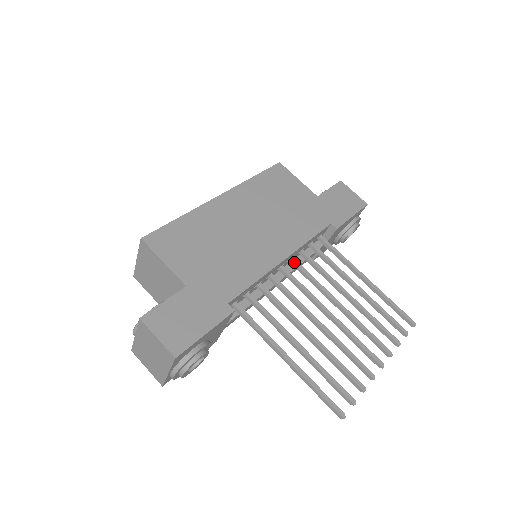
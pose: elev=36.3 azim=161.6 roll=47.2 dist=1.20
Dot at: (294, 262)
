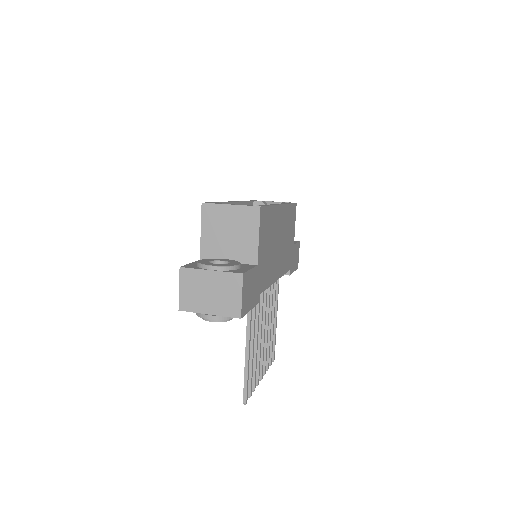
Dot at: occluded
